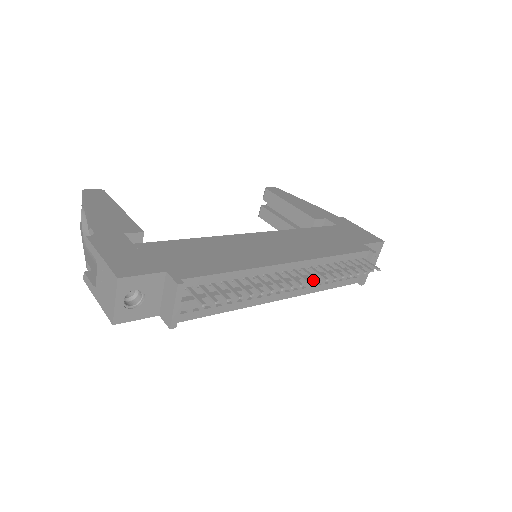
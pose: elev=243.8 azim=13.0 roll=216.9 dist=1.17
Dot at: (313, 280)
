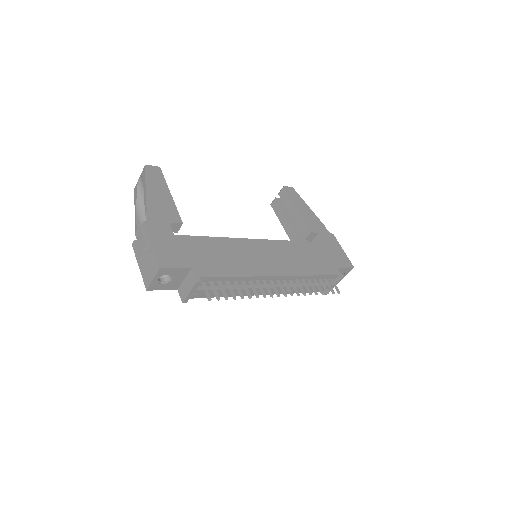
Dot at: occluded
